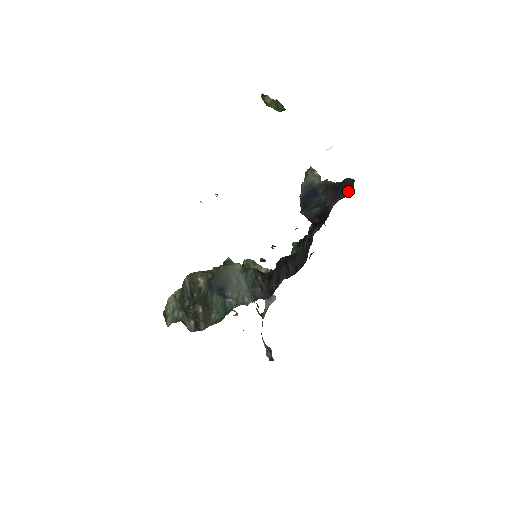
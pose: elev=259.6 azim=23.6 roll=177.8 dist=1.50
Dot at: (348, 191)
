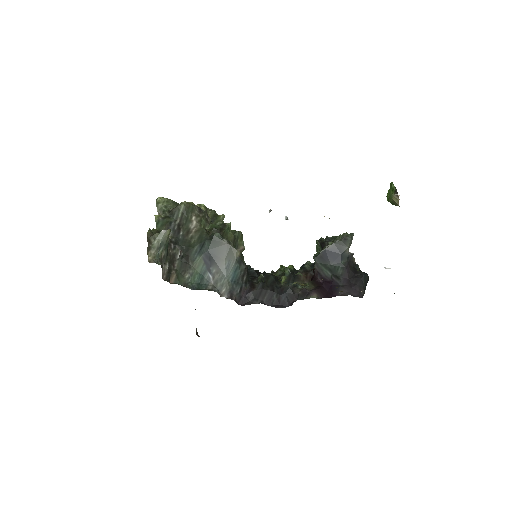
Dot at: (361, 292)
